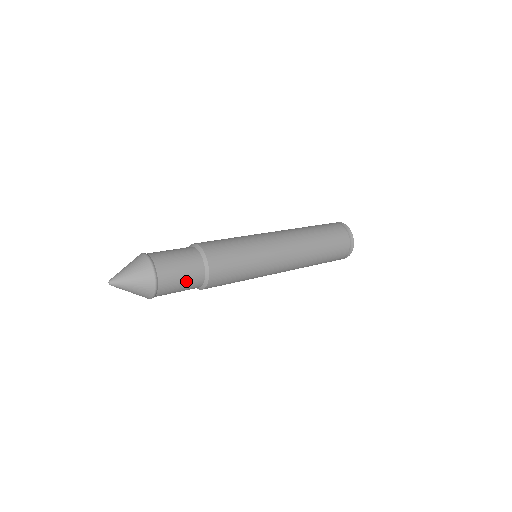
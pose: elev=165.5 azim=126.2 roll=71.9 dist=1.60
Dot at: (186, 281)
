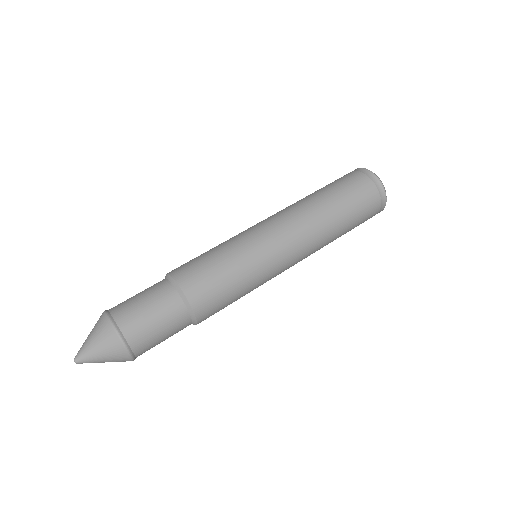
Dot at: occluded
